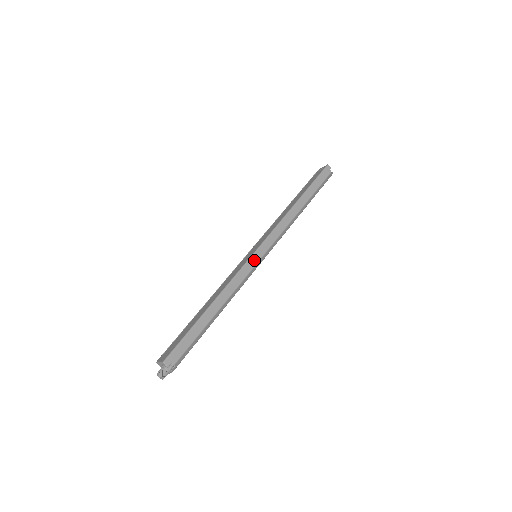
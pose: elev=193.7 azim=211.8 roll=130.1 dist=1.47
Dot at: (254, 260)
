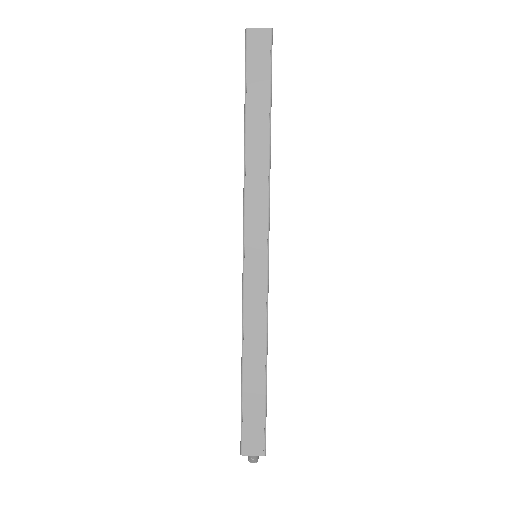
Dot at: occluded
